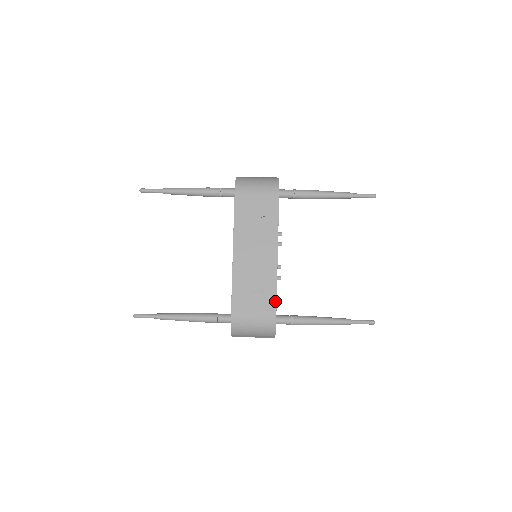
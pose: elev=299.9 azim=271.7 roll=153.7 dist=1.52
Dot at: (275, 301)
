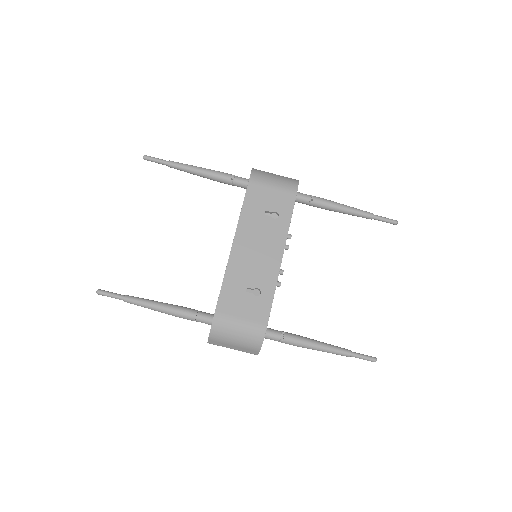
Dot at: (270, 307)
